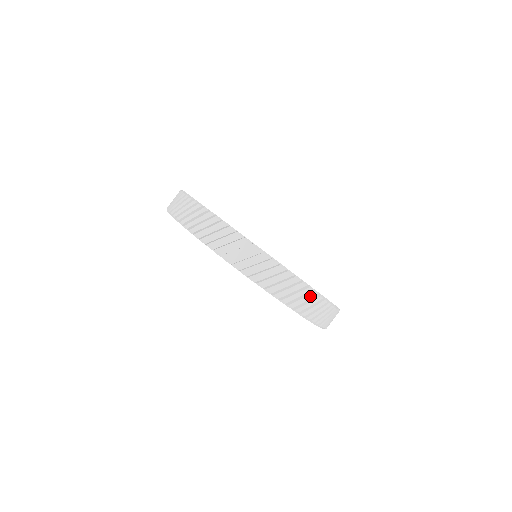
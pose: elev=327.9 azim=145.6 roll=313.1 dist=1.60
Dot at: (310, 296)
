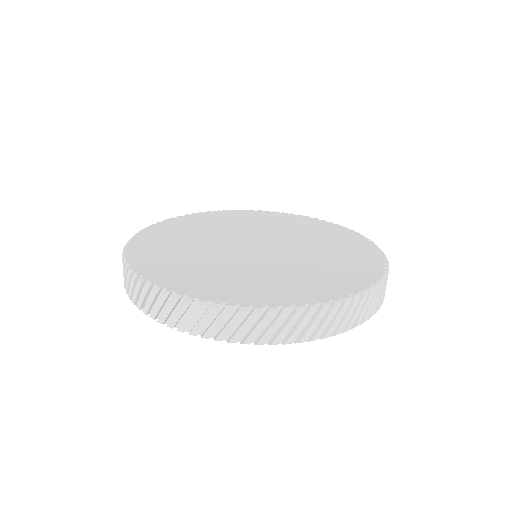
Dot at: (387, 278)
